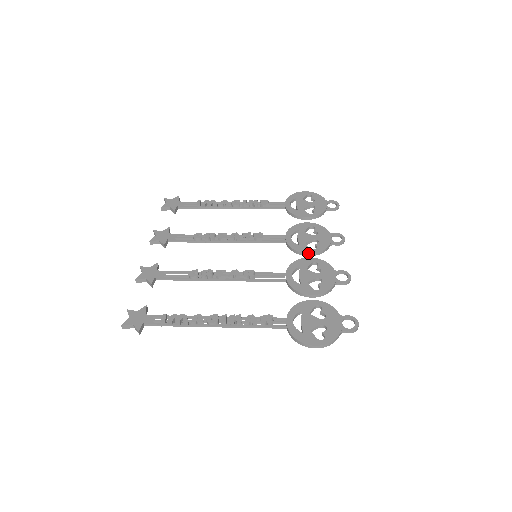
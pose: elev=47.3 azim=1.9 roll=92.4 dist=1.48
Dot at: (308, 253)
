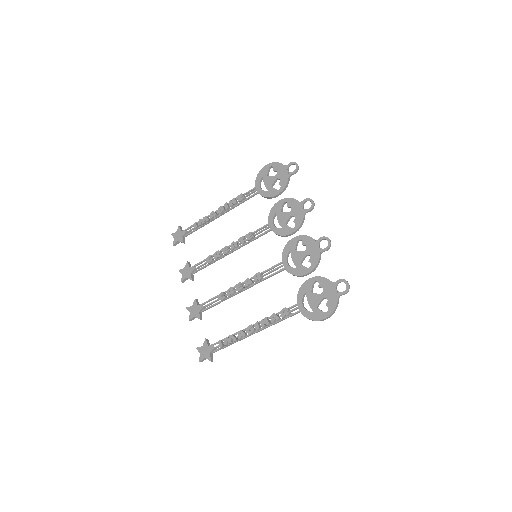
Dot at: (291, 234)
